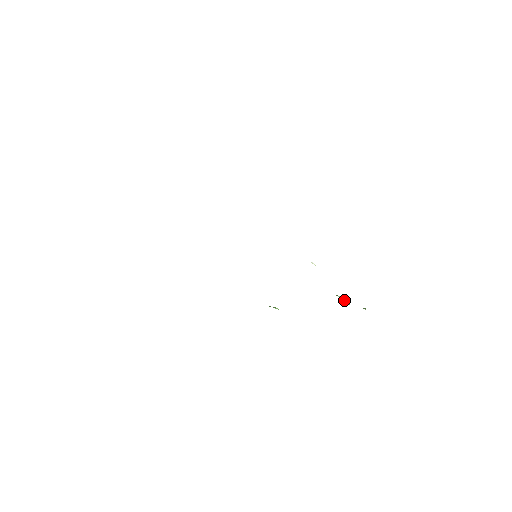
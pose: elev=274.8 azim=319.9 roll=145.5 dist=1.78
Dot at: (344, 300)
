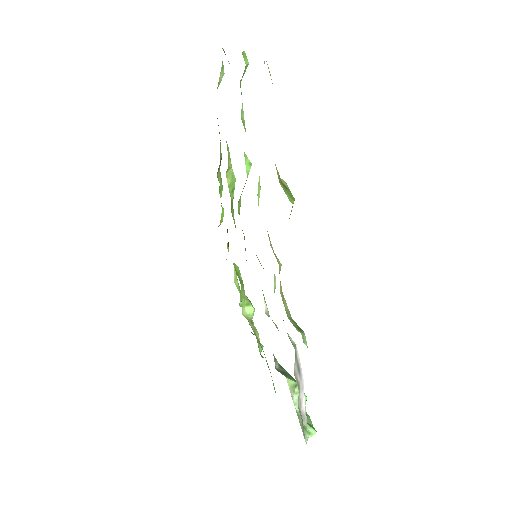
Dot at: (297, 408)
